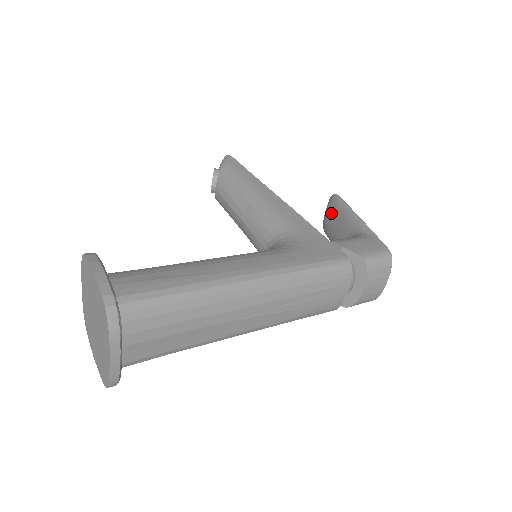
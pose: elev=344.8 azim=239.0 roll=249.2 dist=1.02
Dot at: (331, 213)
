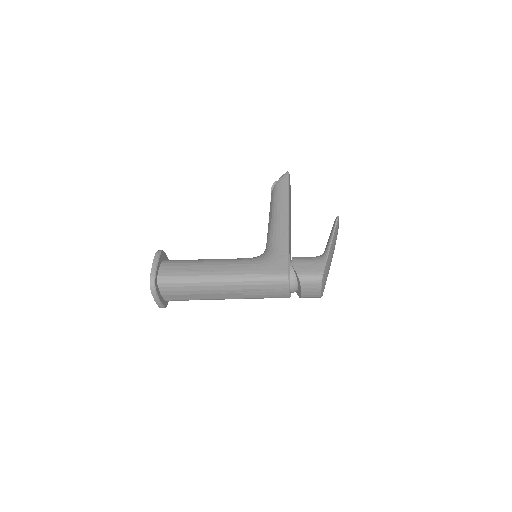
Dot at: occluded
